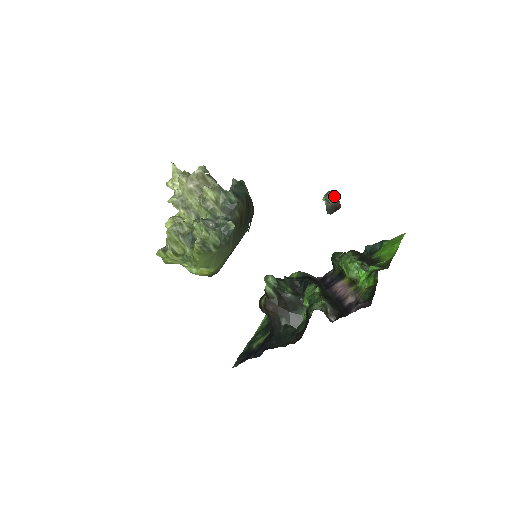
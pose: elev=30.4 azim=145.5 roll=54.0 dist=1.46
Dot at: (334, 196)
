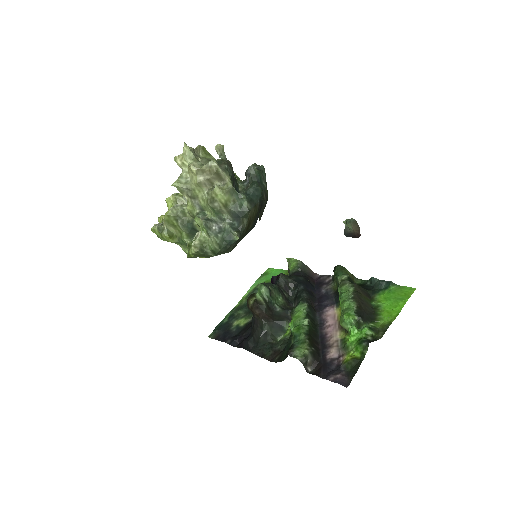
Dot at: (356, 226)
